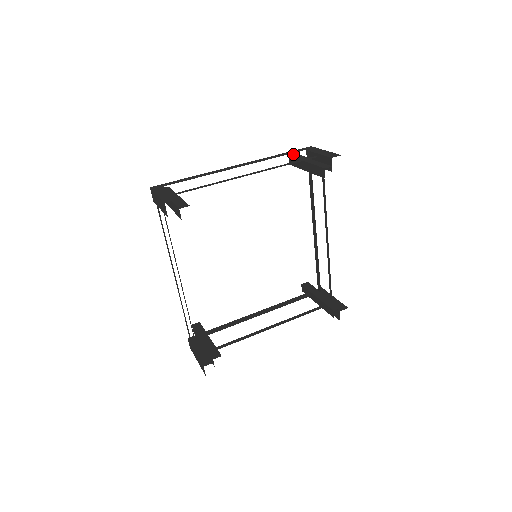
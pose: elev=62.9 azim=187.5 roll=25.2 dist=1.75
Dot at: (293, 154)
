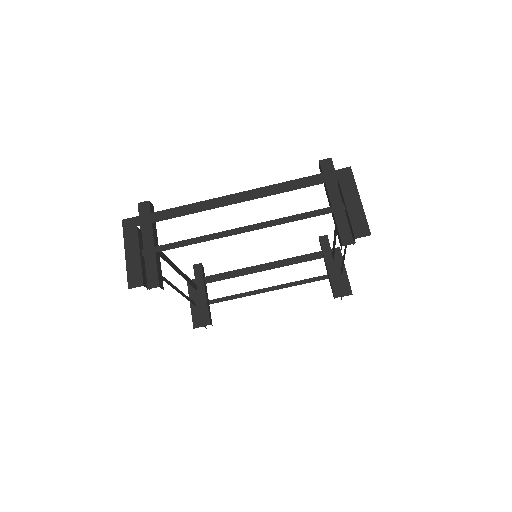
Dot at: (326, 160)
